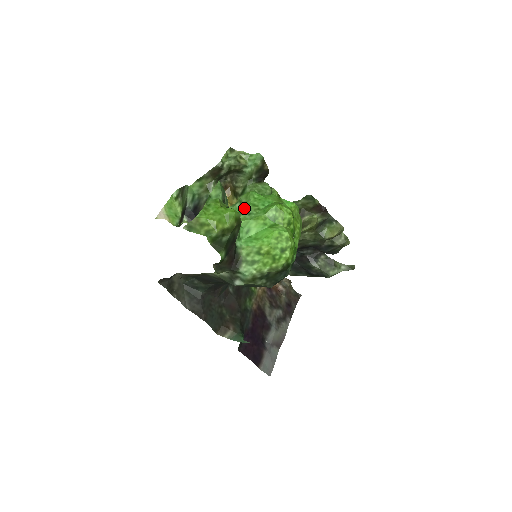
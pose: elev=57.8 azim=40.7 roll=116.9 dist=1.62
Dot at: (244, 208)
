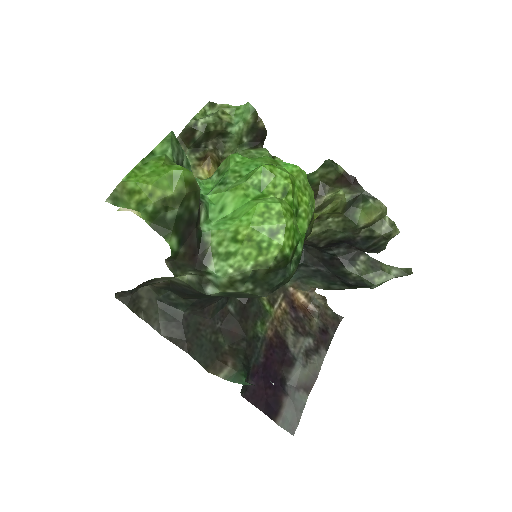
Dot at: (221, 178)
